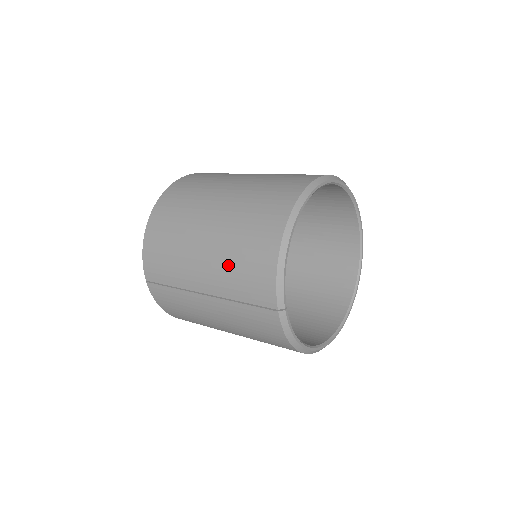
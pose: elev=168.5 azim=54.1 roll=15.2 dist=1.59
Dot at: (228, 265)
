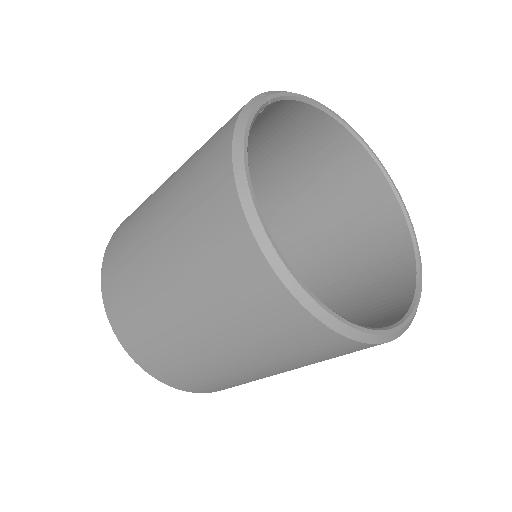
Dot at: occluded
